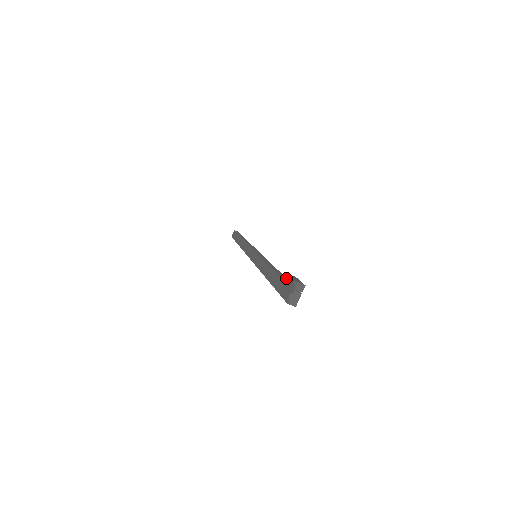
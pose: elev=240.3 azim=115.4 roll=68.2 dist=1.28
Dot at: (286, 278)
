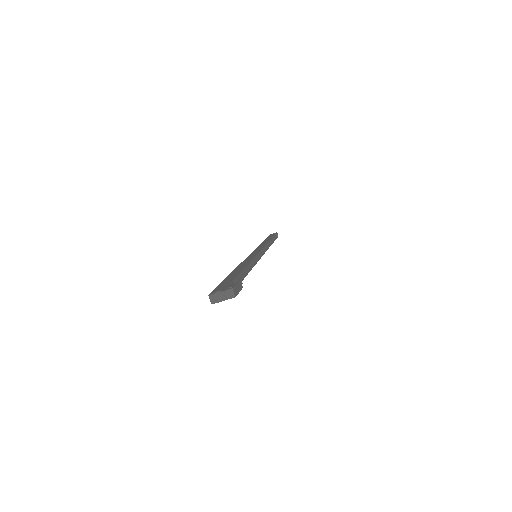
Dot at: (235, 280)
